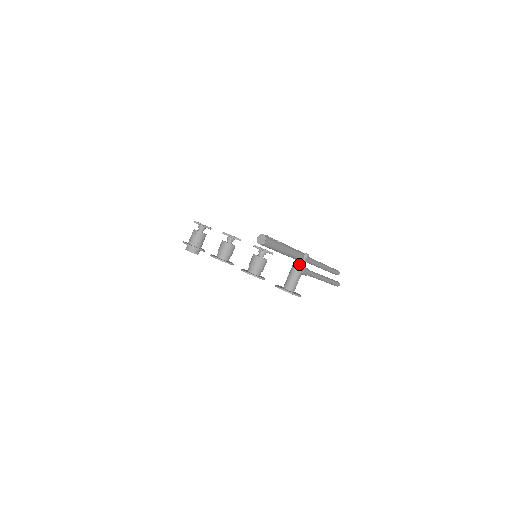
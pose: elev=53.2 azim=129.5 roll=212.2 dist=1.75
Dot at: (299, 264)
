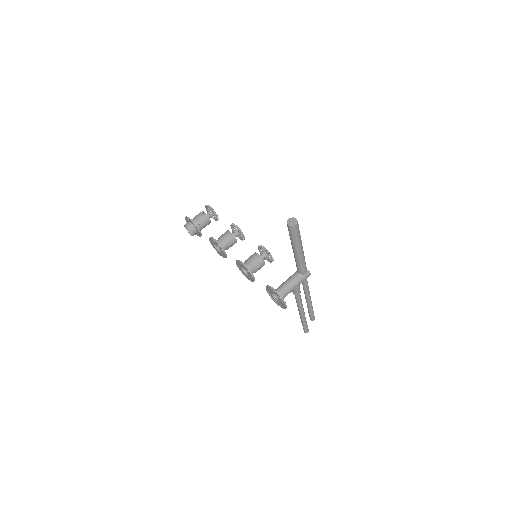
Dot at: (299, 277)
